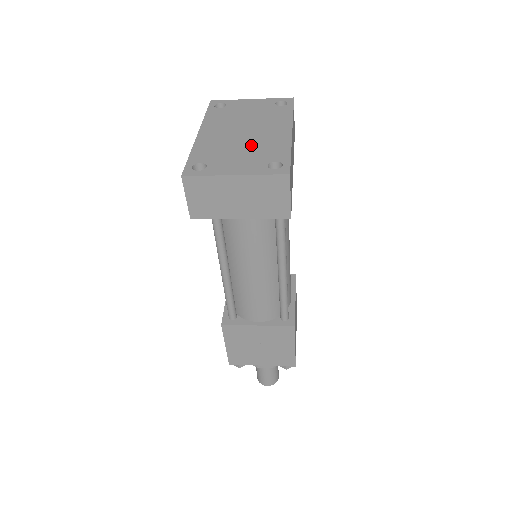
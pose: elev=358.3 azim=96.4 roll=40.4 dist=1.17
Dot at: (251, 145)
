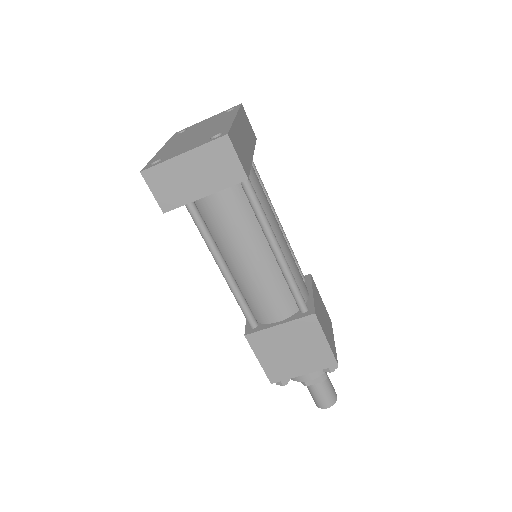
Dot at: (200, 136)
